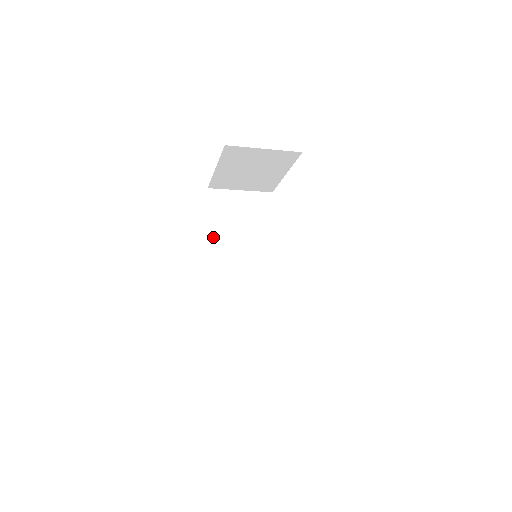
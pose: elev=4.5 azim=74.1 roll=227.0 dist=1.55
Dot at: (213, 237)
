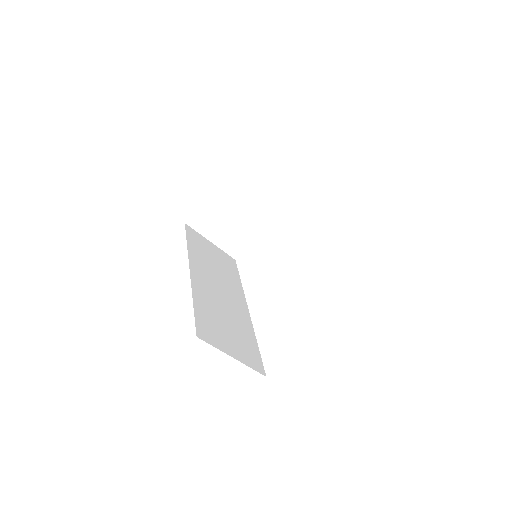
Dot at: (191, 253)
